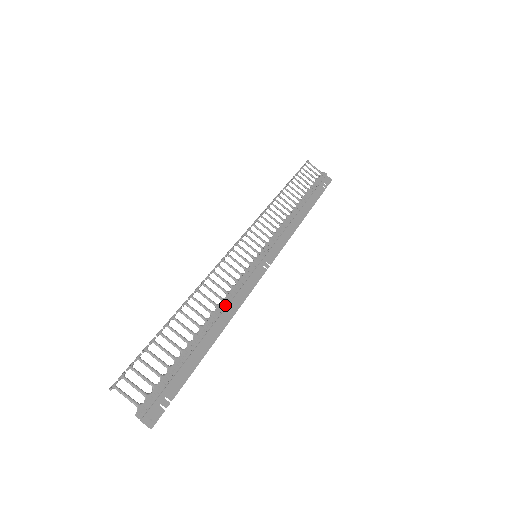
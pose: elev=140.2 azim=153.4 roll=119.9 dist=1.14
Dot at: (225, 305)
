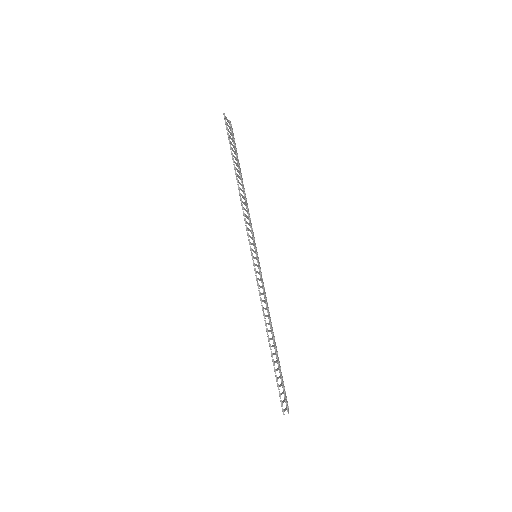
Dot at: occluded
